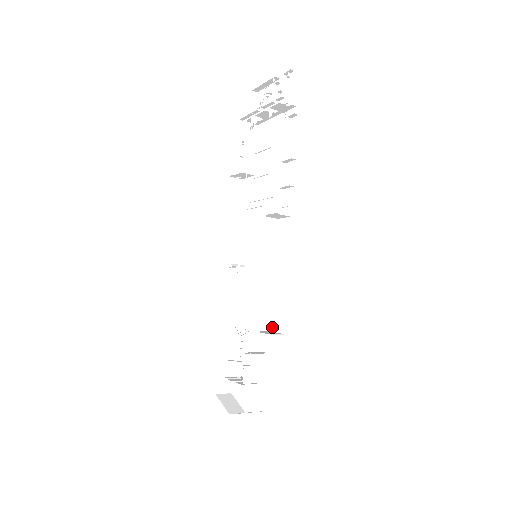
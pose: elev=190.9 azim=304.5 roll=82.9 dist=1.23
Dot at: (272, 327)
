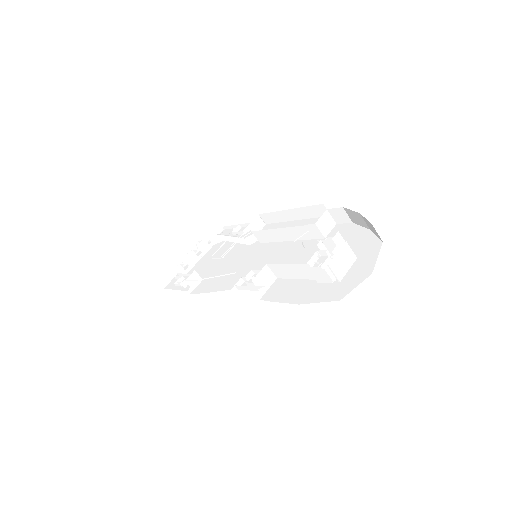
Dot at: (317, 228)
